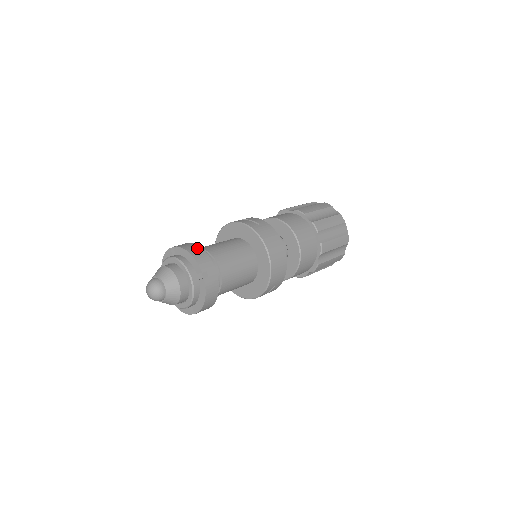
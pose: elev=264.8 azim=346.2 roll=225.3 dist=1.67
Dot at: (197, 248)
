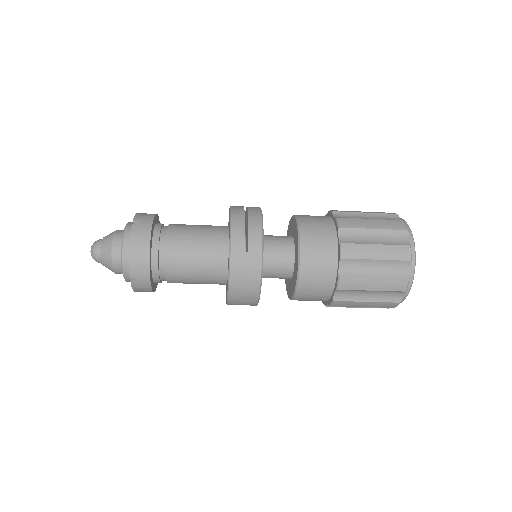
Dot at: (144, 248)
